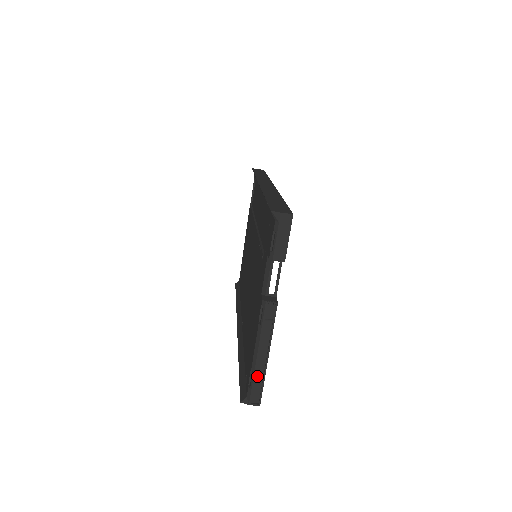
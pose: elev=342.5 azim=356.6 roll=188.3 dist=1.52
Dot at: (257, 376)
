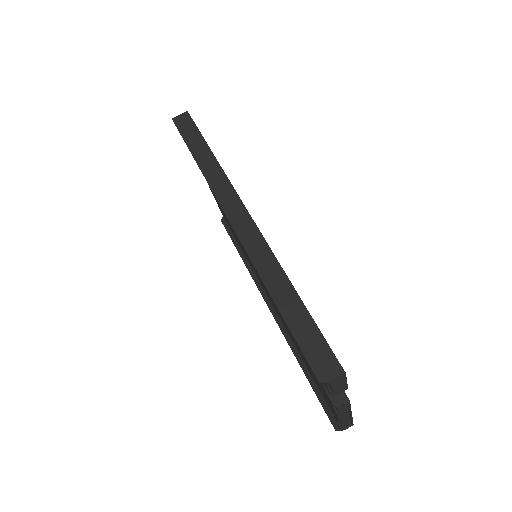
Dot at: (345, 421)
